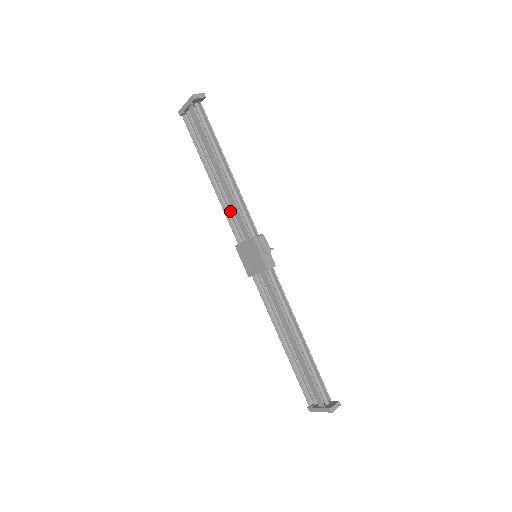
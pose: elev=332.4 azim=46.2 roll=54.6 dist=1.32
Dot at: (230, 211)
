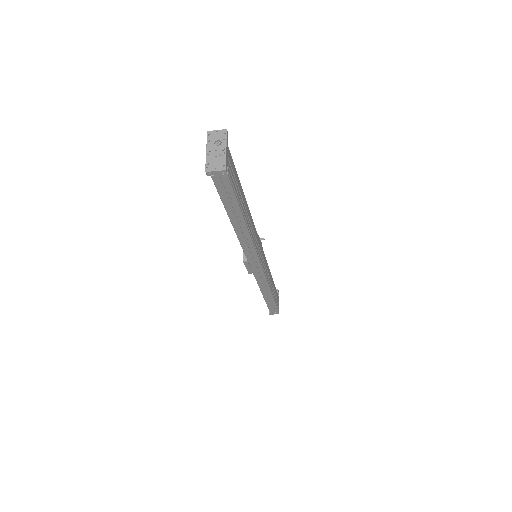
Dot at: occluded
